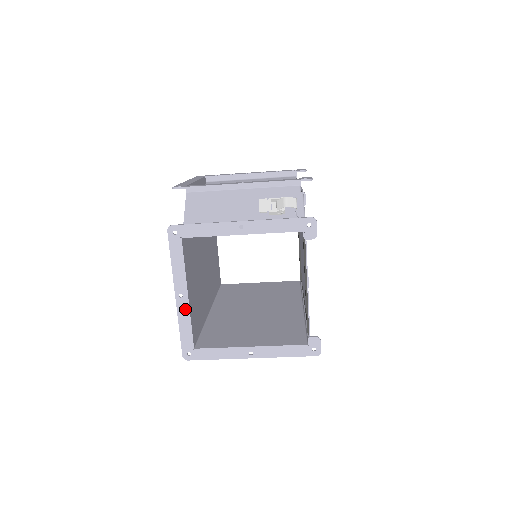
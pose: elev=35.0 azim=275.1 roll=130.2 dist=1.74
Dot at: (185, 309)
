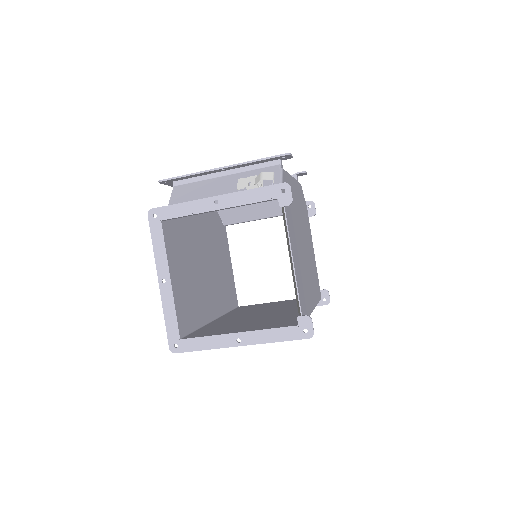
Dot at: (169, 295)
